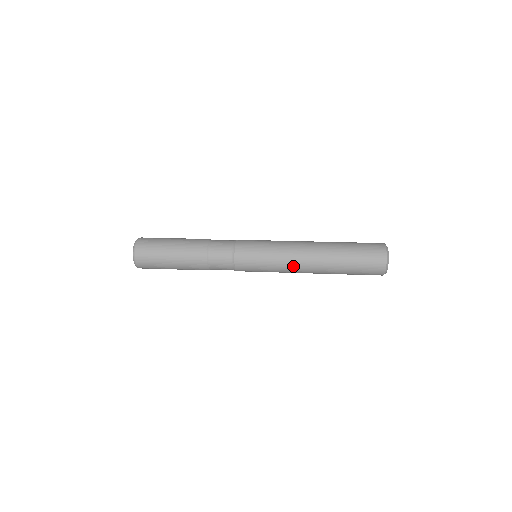
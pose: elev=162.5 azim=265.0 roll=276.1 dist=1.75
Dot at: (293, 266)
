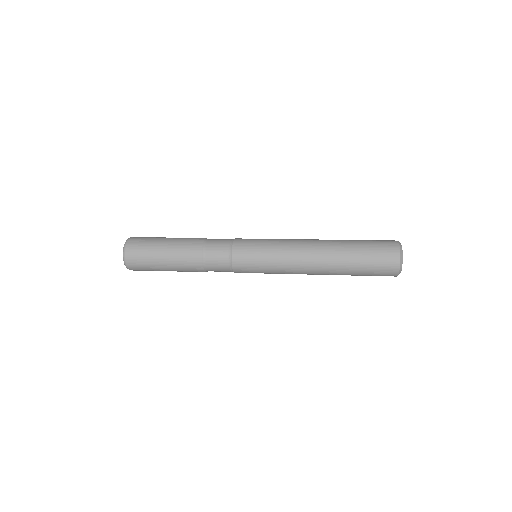
Dot at: (296, 262)
